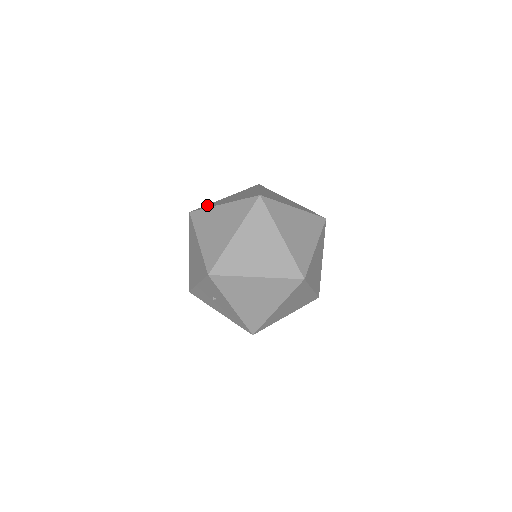
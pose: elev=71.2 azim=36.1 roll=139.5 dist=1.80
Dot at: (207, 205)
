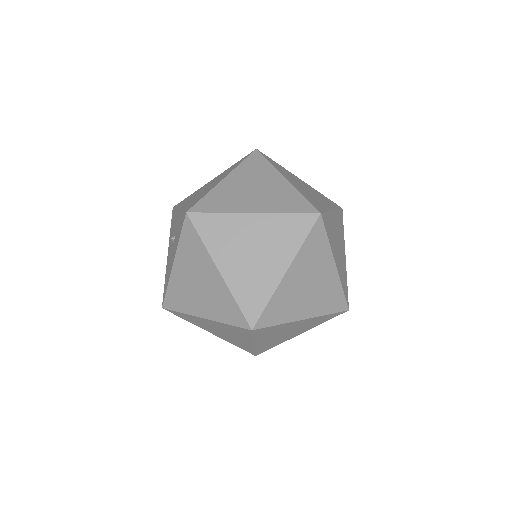
Dot at: (277, 163)
